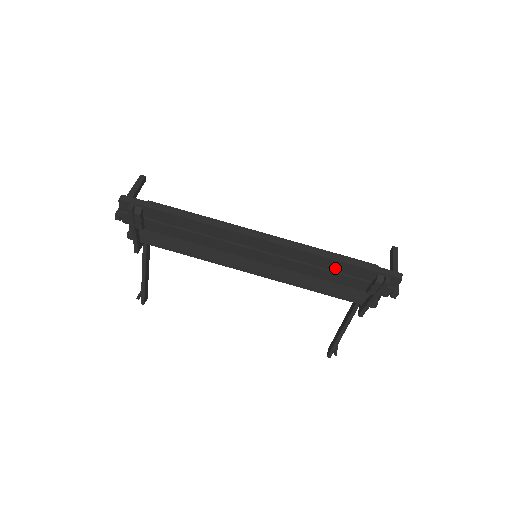
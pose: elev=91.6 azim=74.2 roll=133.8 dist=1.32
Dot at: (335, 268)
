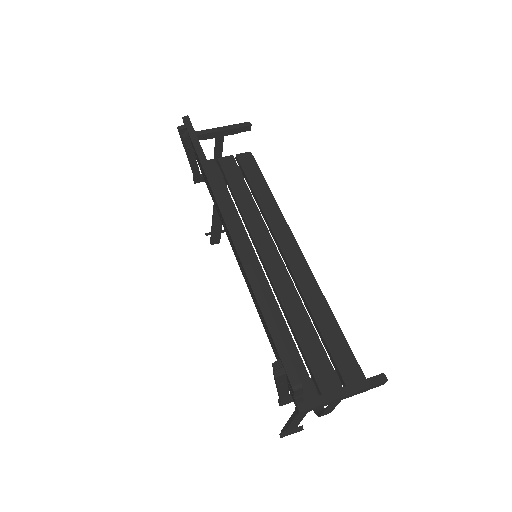
Dot at: (261, 314)
